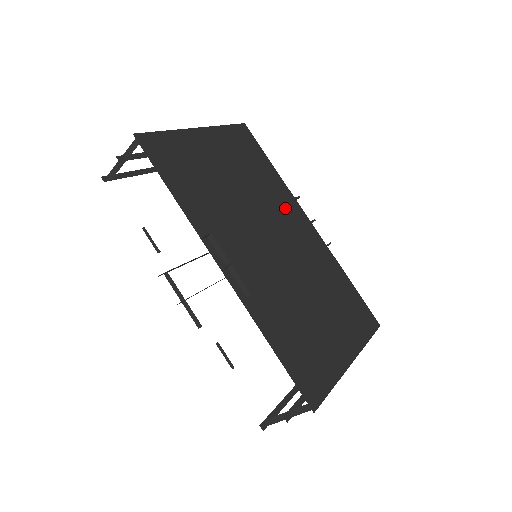
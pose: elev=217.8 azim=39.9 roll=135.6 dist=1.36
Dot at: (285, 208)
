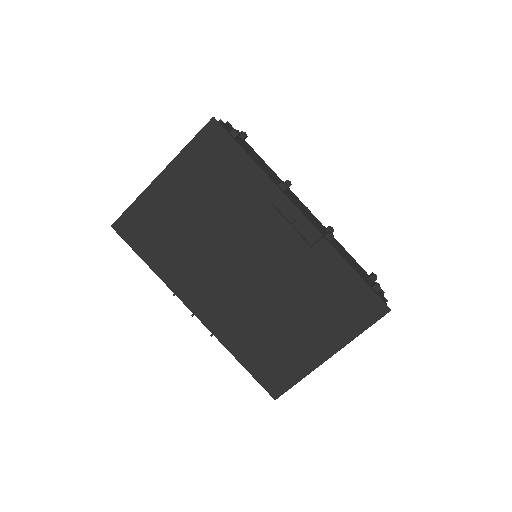
Dot at: (258, 223)
